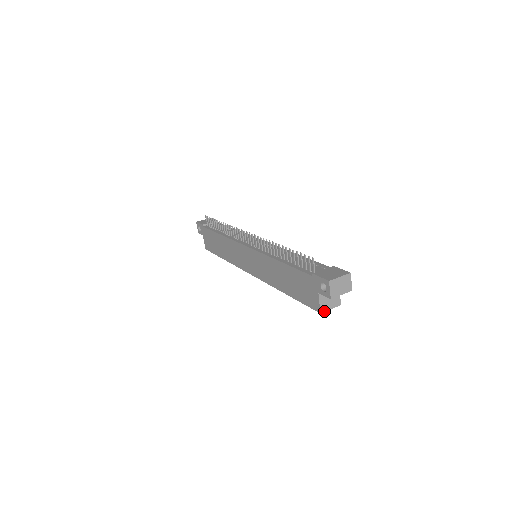
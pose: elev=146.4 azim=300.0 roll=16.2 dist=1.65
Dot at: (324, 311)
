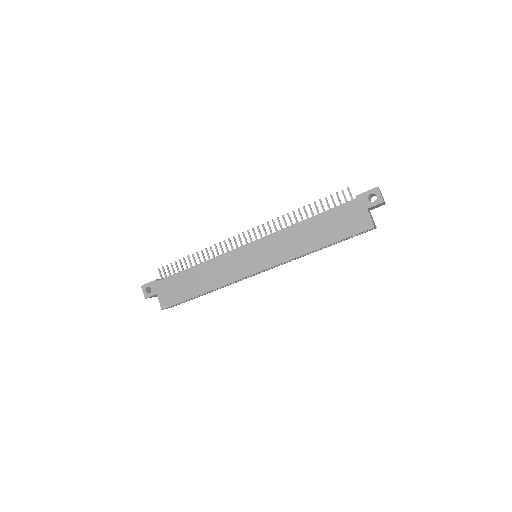
Dot at: (374, 227)
